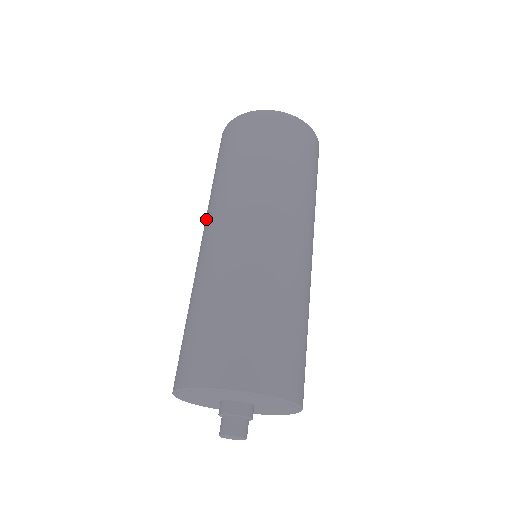
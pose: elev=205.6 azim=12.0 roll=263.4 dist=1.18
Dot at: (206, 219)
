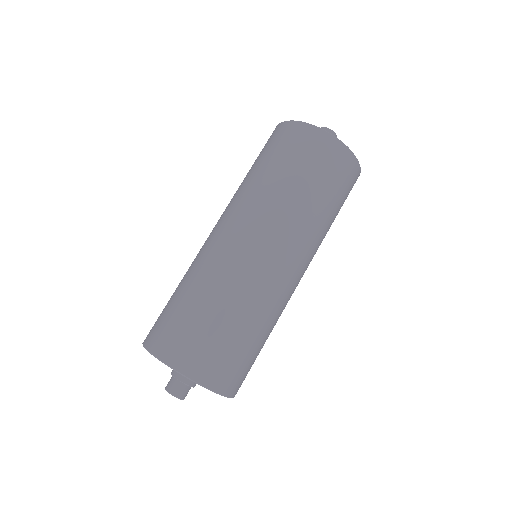
Dot at: (233, 209)
